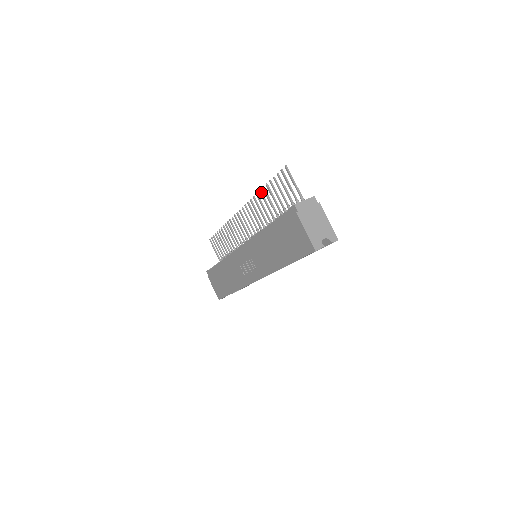
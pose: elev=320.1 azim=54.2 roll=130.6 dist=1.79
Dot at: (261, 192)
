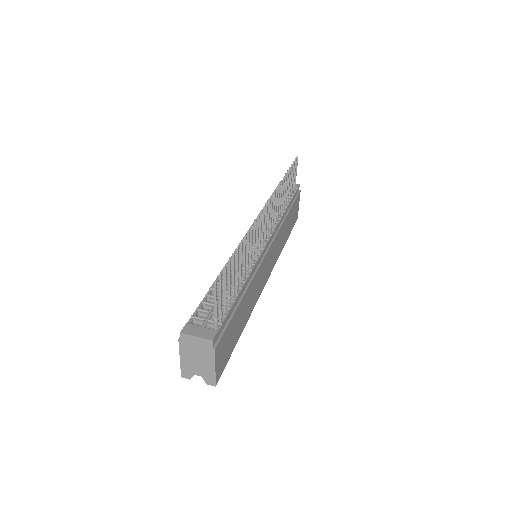
Dot at: (245, 239)
